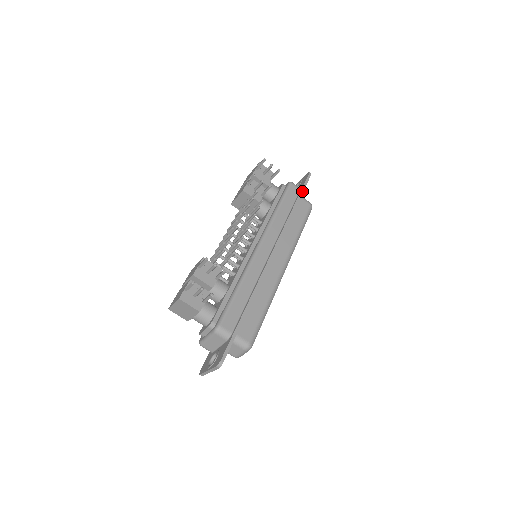
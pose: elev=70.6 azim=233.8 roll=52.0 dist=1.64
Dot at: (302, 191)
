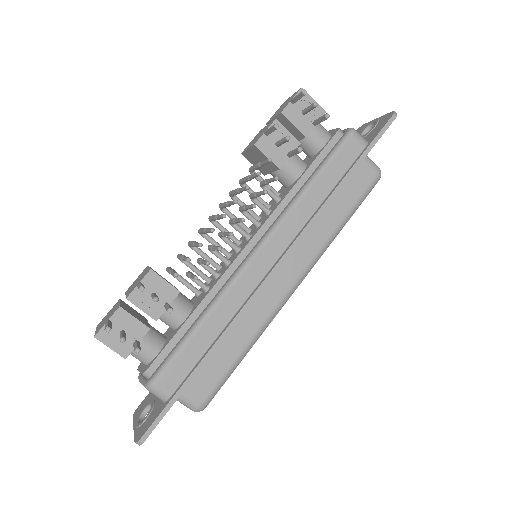
Dot at: (367, 152)
